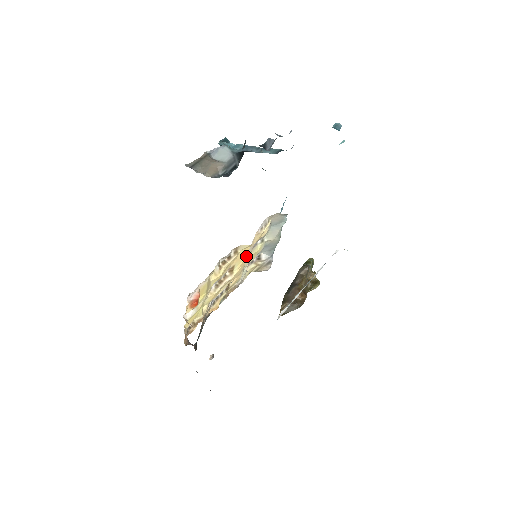
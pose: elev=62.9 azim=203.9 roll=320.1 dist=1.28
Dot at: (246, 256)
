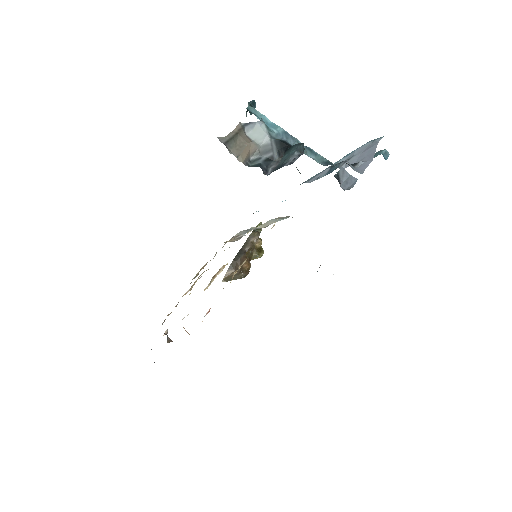
Dot at: occluded
